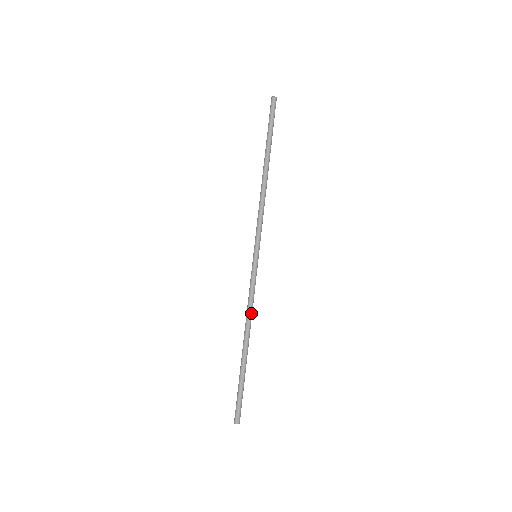
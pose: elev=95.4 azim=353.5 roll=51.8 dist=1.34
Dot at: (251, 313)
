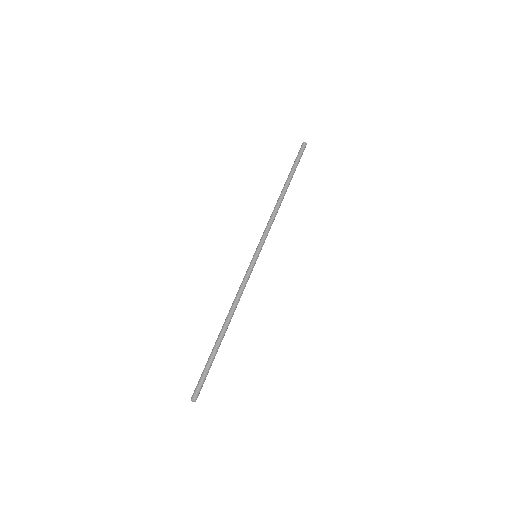
Dot at: (237, 301)
